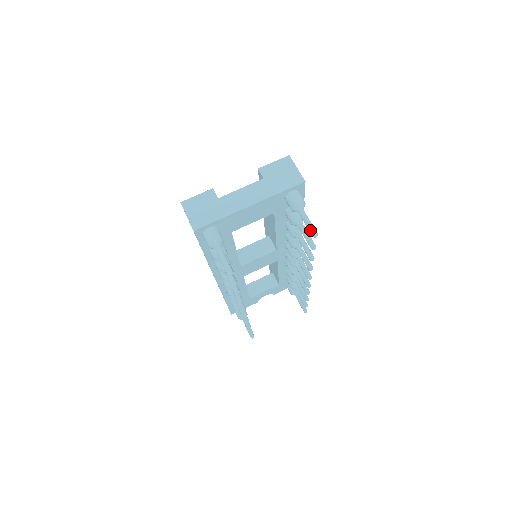
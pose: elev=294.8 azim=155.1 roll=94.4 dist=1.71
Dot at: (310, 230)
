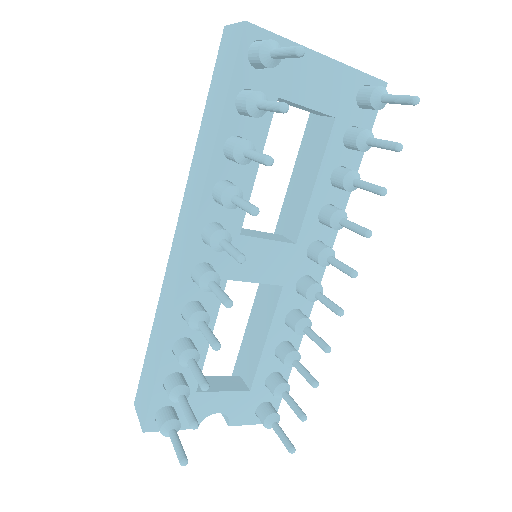
Dot at: (407, 96)
